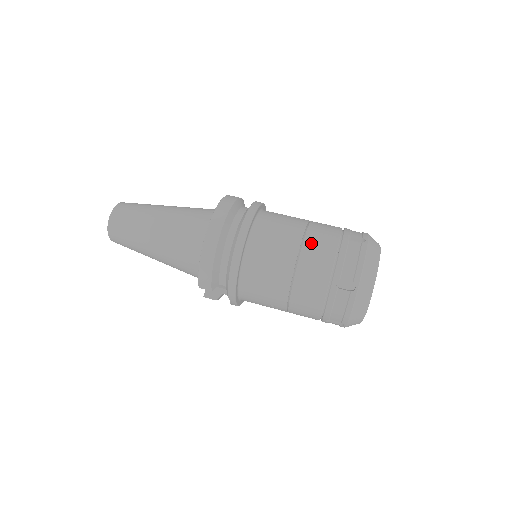
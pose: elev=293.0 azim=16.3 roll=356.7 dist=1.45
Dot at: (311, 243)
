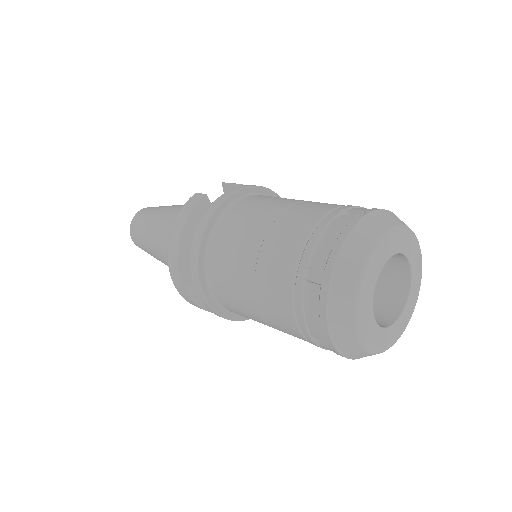
Dot at: (263, 291)
